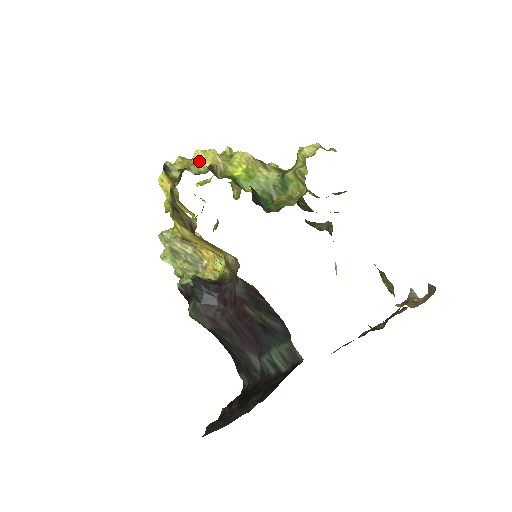
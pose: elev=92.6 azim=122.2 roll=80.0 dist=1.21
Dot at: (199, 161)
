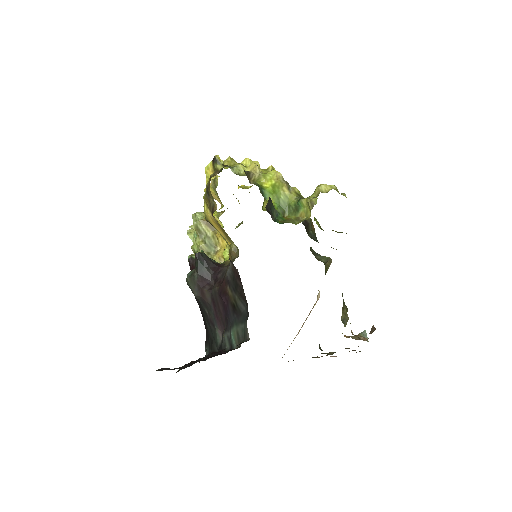
Dot at: (243, 166)
